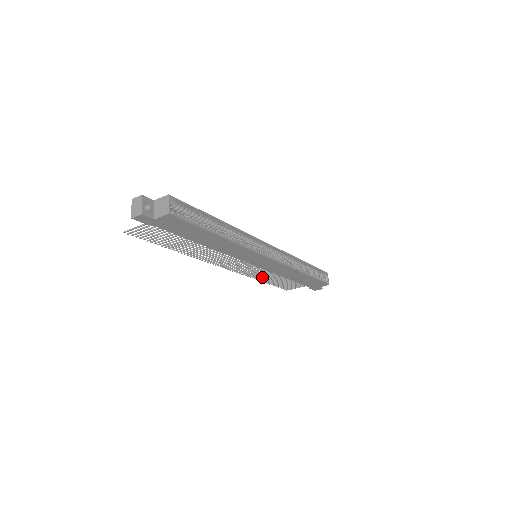
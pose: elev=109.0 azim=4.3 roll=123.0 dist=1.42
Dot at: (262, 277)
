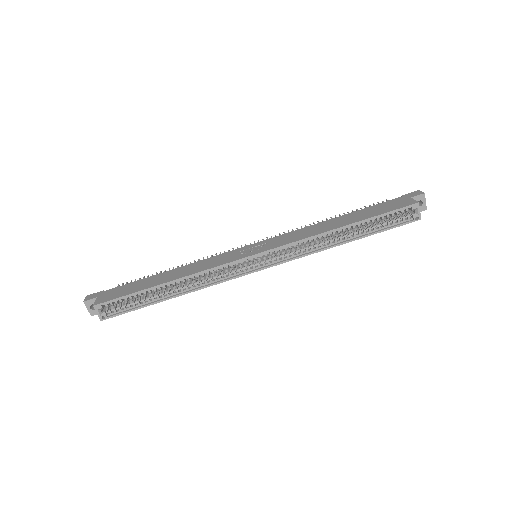
Dot at: occluded
